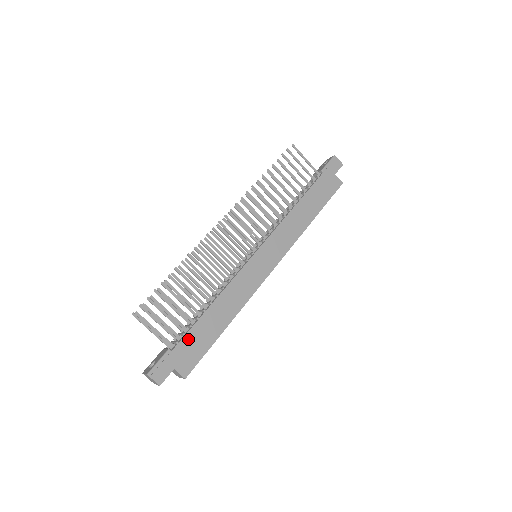
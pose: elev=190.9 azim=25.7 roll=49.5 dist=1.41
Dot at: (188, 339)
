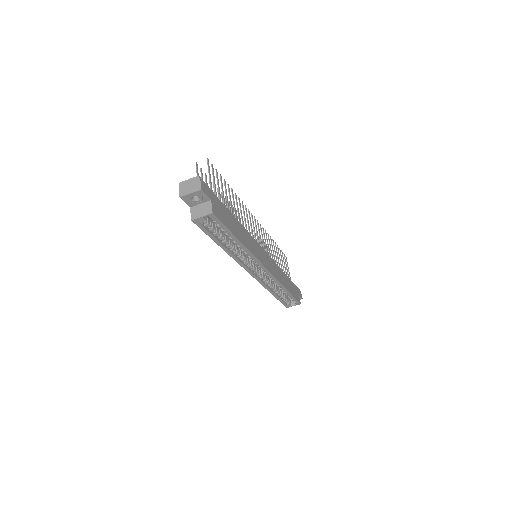
Dot at: (223, 207)
